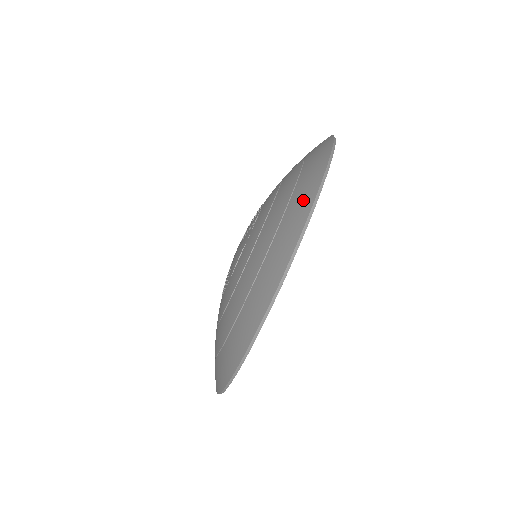
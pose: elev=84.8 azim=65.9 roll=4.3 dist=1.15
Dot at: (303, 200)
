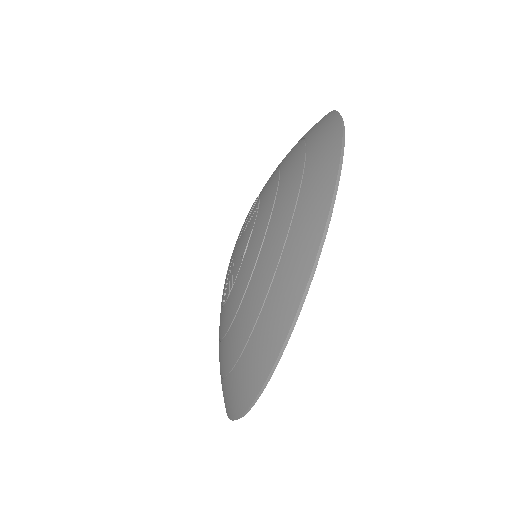
Dot at: (326, 152)
